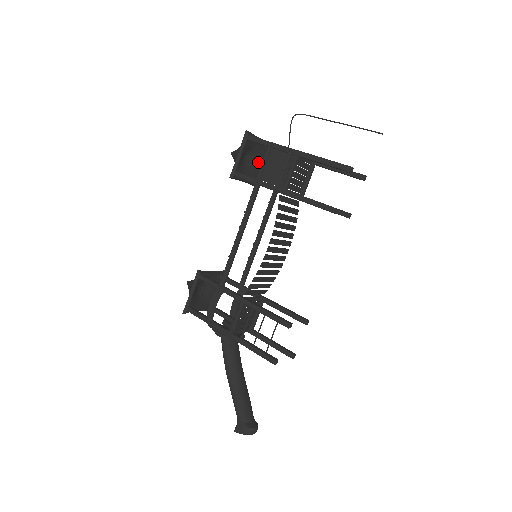
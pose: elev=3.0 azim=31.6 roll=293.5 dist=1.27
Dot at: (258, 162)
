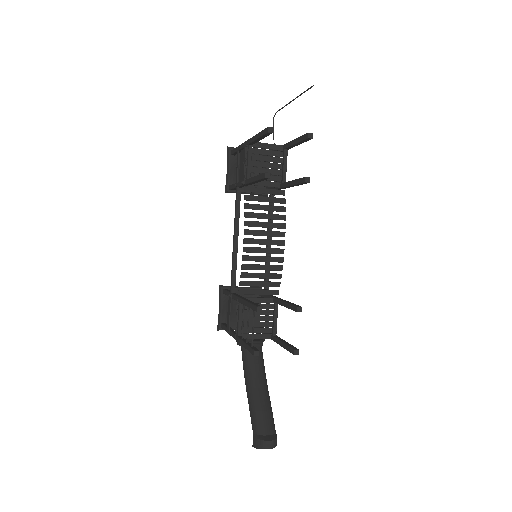
Dot at: occluded
